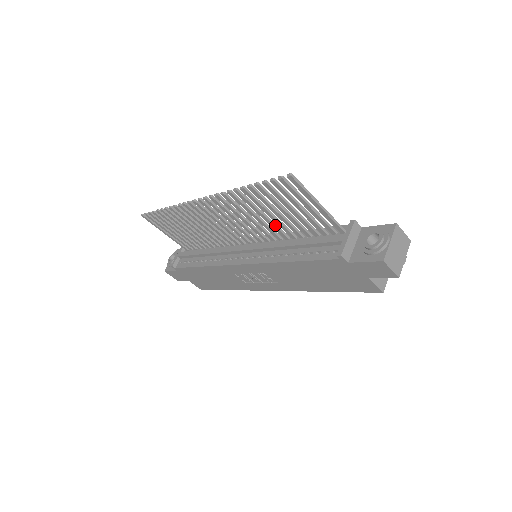
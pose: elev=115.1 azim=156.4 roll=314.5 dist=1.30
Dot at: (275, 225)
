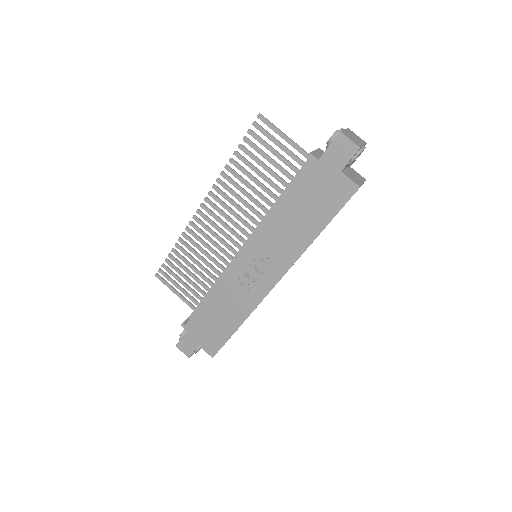
Dot at: (263, 195)
